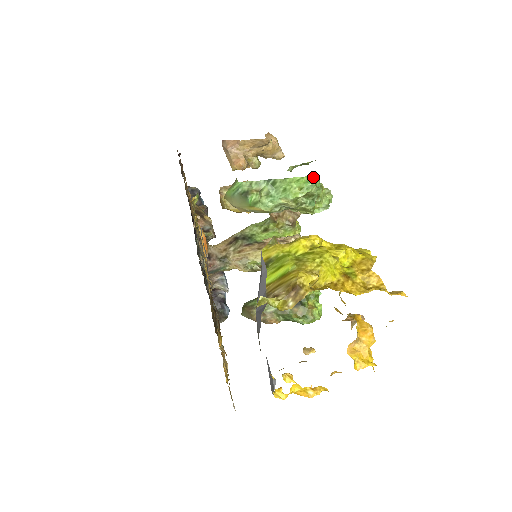
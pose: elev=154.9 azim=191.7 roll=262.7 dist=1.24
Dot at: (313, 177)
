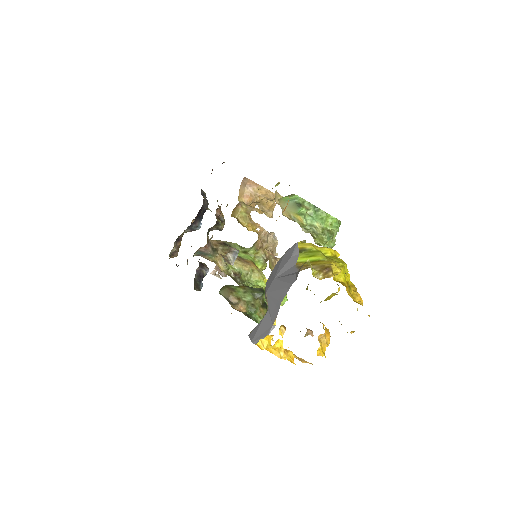
Dot at: (339, 223)
